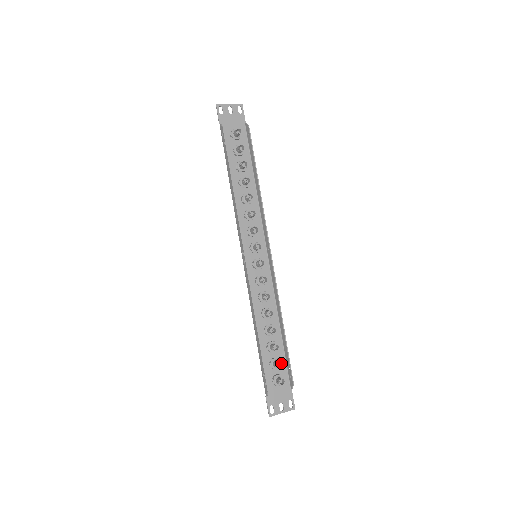
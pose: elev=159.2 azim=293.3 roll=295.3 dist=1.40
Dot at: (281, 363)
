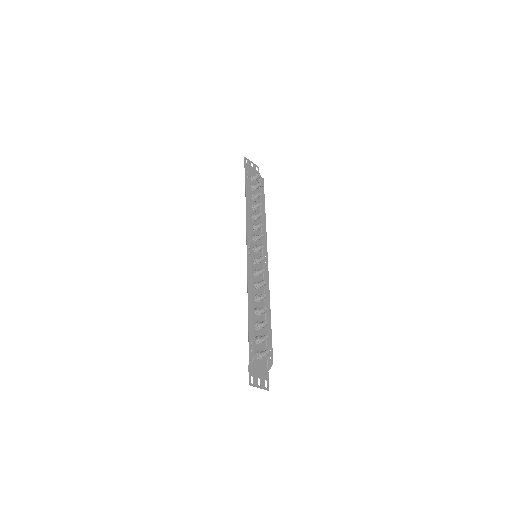
Dot at: (268, 337)
